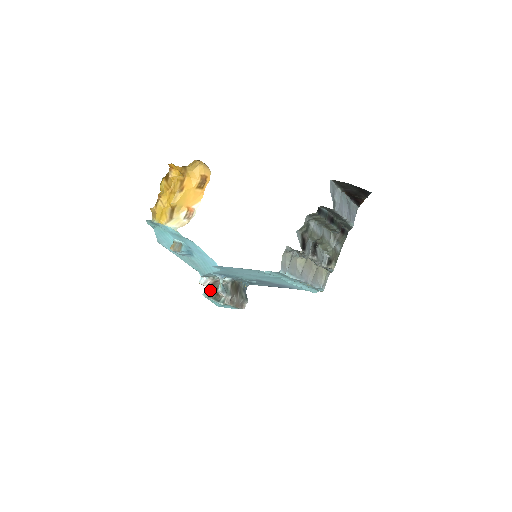
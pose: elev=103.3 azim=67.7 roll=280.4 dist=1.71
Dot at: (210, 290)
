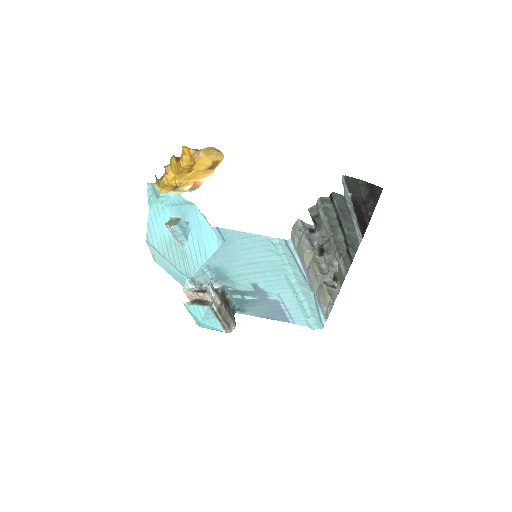
Dot at: (194, 299)
